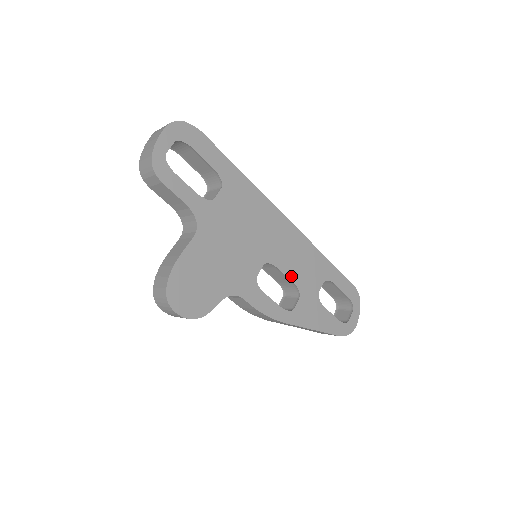
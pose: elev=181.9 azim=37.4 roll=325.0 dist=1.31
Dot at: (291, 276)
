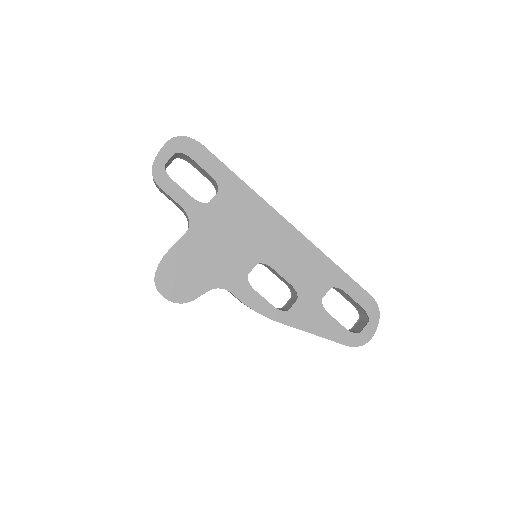
Dot at: (289, 278)
